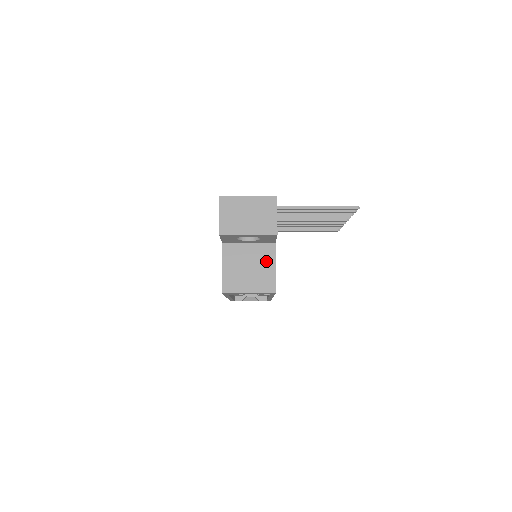
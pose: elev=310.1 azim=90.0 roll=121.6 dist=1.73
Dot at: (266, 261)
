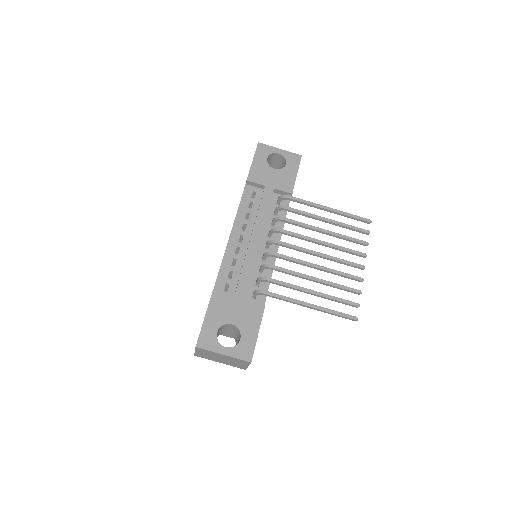
Dot at: occluded
